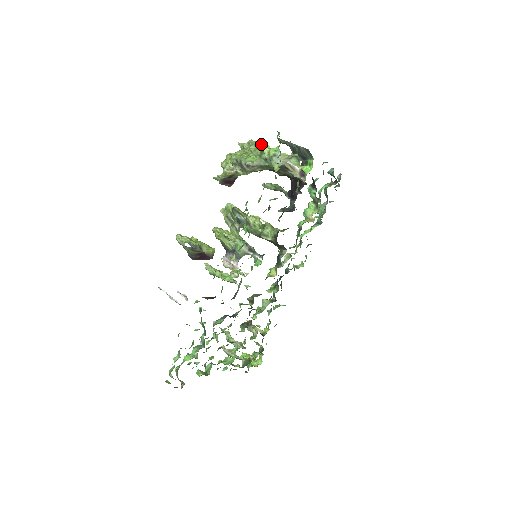
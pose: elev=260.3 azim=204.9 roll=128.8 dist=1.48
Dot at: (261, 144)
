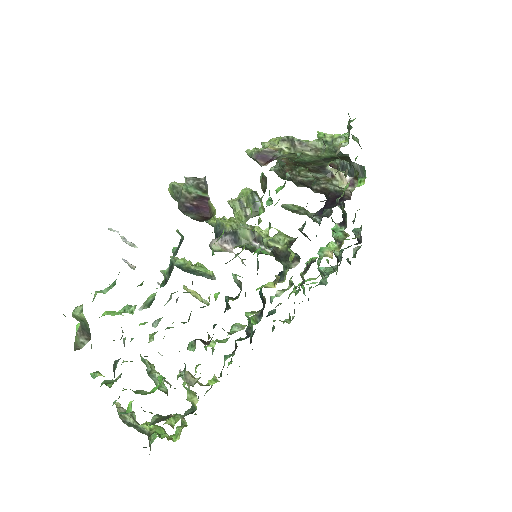
Dot at: occluded
